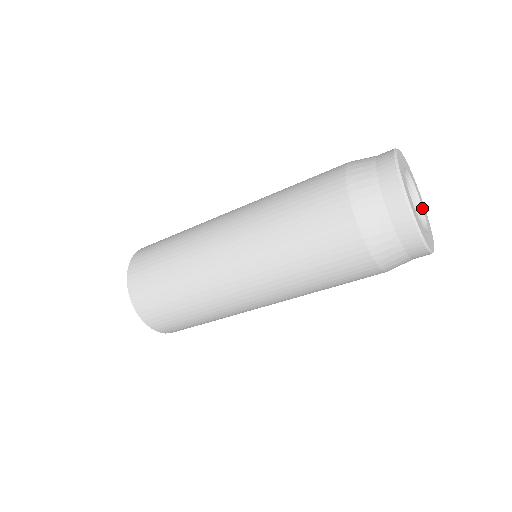
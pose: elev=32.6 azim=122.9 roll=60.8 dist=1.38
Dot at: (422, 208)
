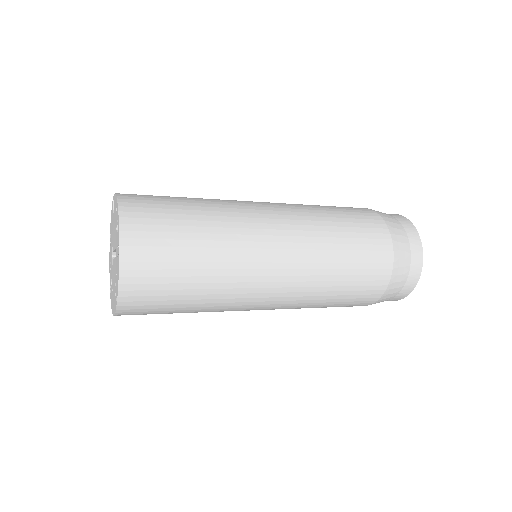
Dot at: occluded
